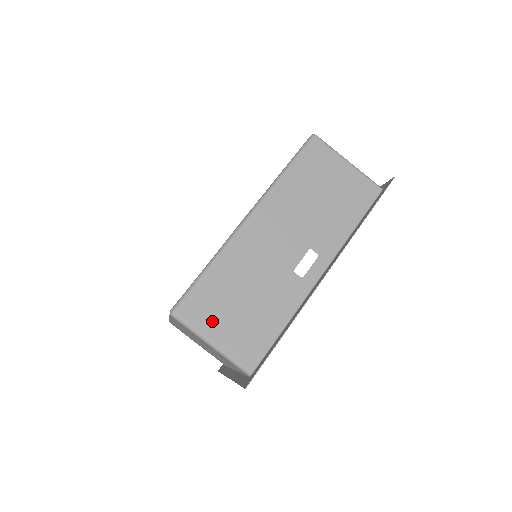
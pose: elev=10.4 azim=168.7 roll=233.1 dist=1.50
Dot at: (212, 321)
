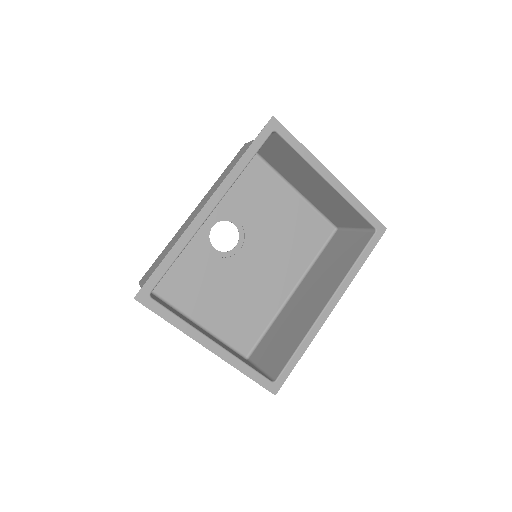
Dot at: (150, 275)
